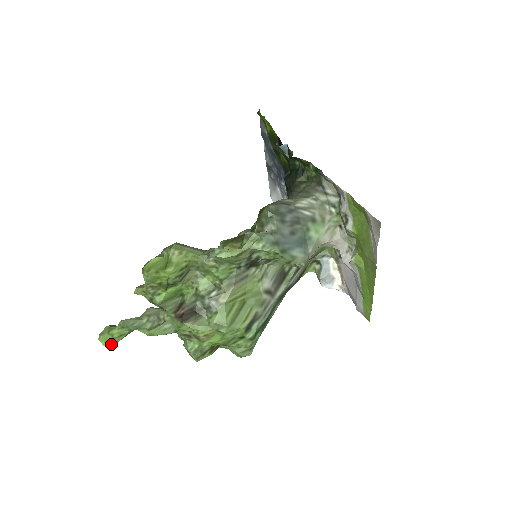
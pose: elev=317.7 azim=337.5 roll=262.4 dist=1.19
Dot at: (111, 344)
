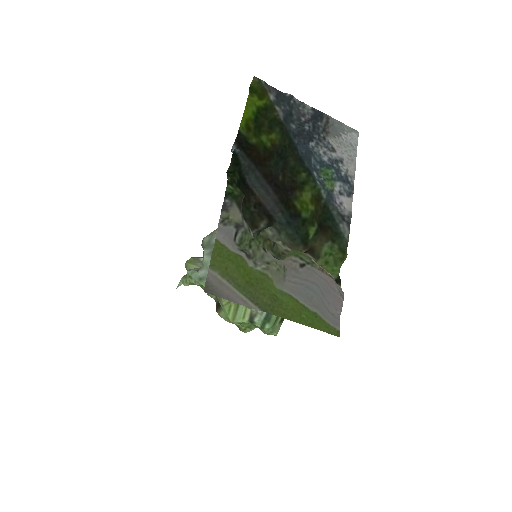
Dot at: occluded
